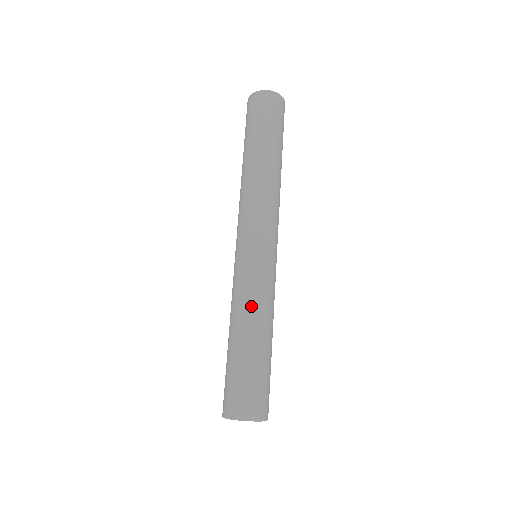
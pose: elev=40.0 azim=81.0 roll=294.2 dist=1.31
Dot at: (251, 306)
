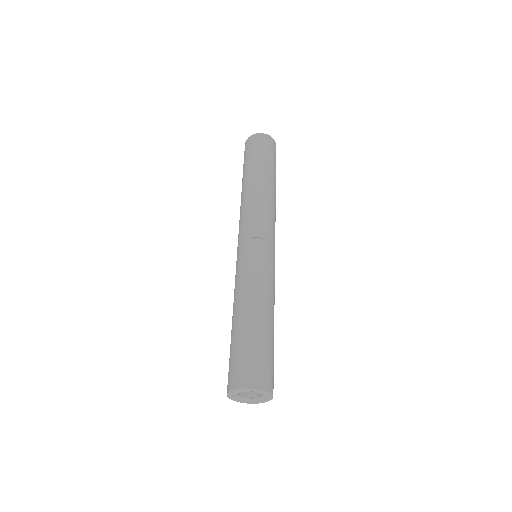
Dot at: (251, 289)
